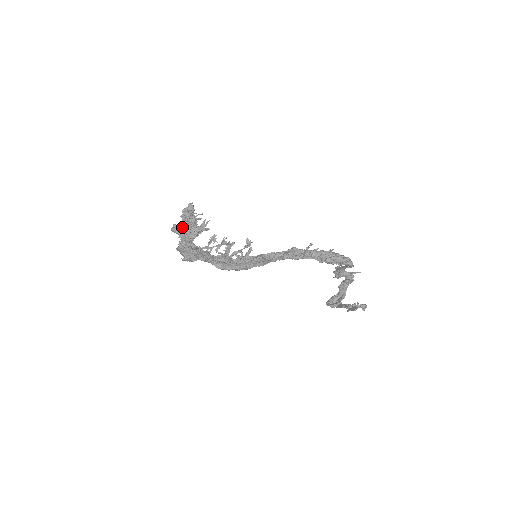
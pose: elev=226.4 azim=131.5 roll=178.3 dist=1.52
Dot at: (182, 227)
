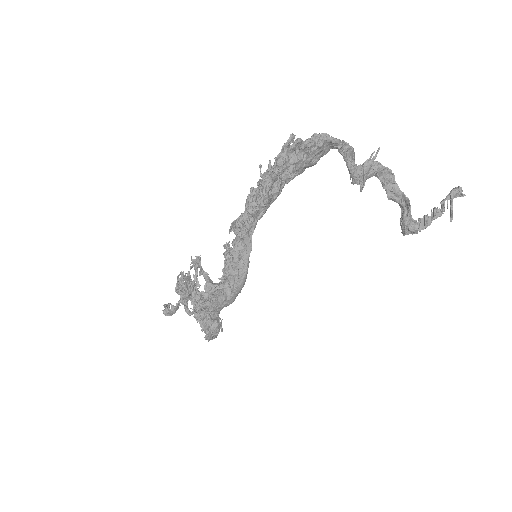
Dot at: occluded
